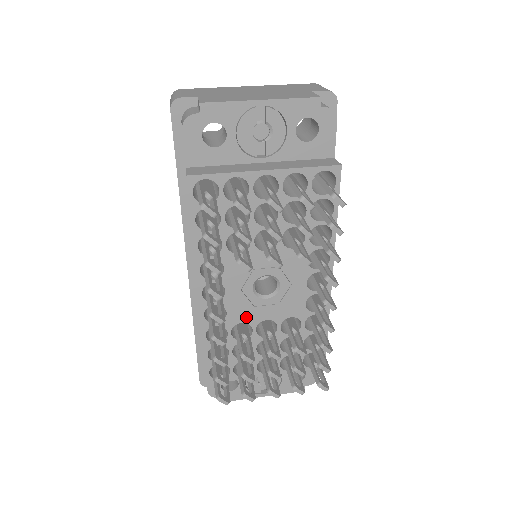
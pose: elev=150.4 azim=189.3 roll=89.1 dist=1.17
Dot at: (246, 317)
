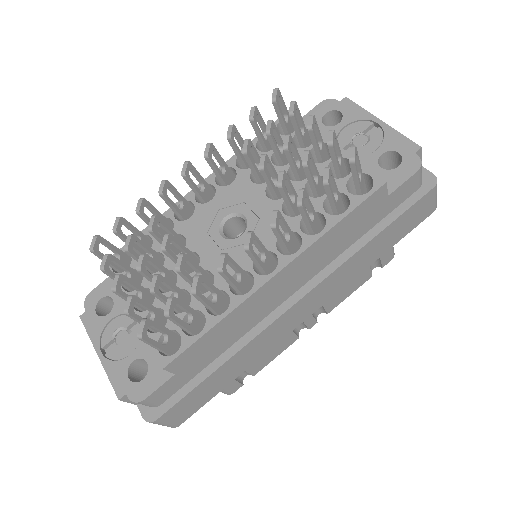
Dot at: (193, 236)
